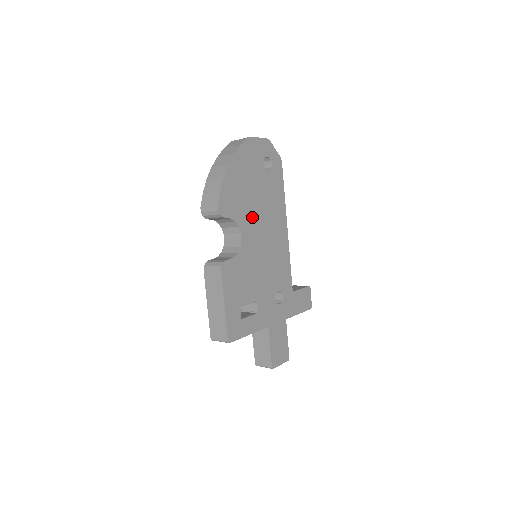
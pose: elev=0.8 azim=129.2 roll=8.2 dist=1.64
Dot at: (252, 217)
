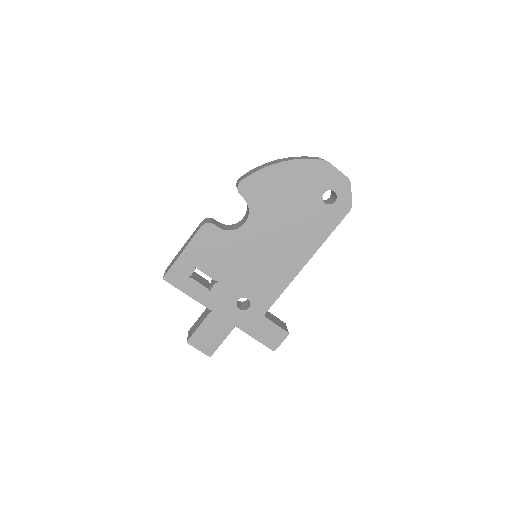
Dot at: (271, 220)
